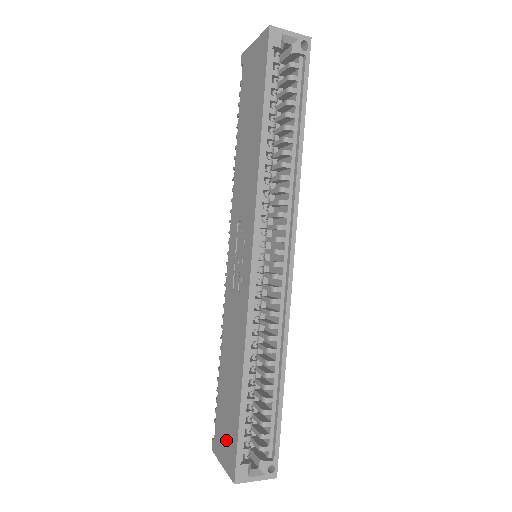
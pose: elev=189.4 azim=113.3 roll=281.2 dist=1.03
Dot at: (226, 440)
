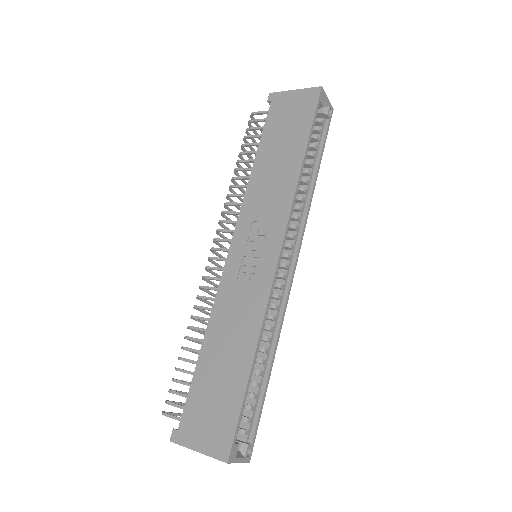
Dot at: (211, 423)
